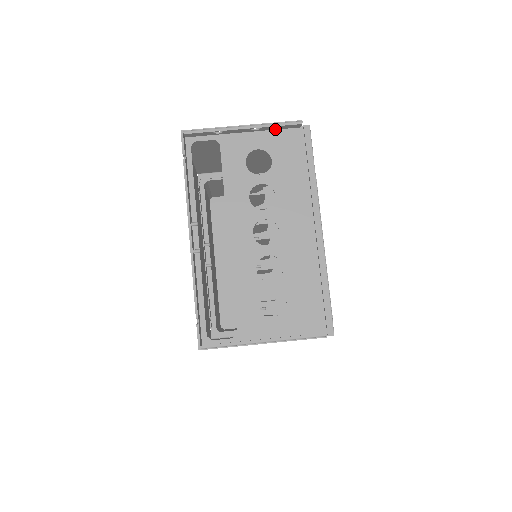
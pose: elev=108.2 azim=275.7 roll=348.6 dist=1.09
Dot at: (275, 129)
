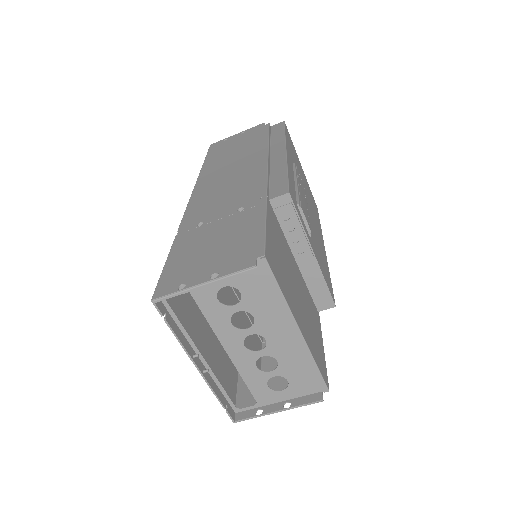
Dot at: (233, 267)
